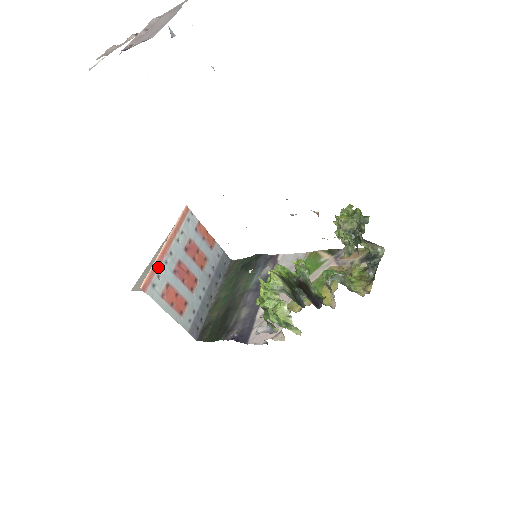
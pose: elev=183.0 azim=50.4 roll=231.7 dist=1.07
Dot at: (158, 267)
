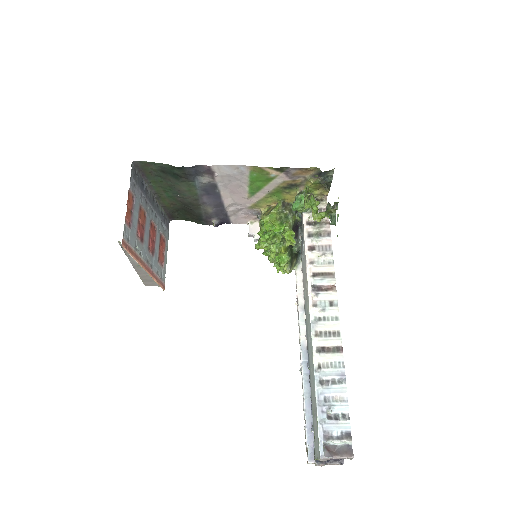
Dot at: (155, 275)
